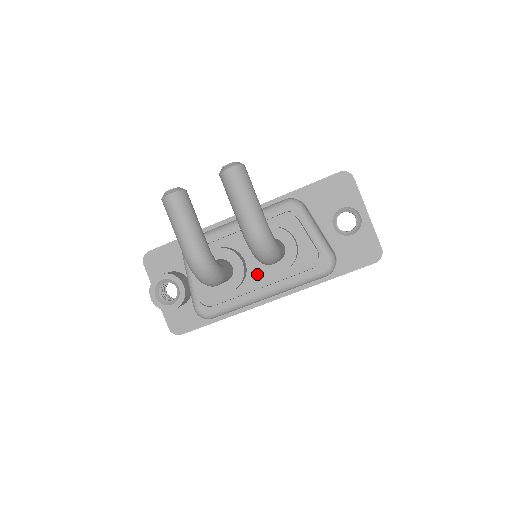
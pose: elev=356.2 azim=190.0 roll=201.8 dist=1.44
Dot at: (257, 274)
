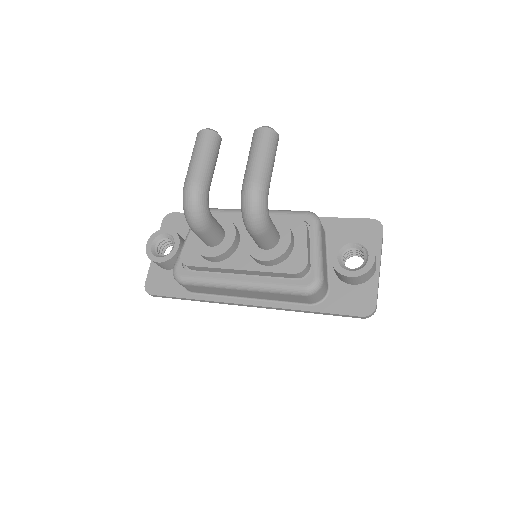
Dot at: (243, 257)
